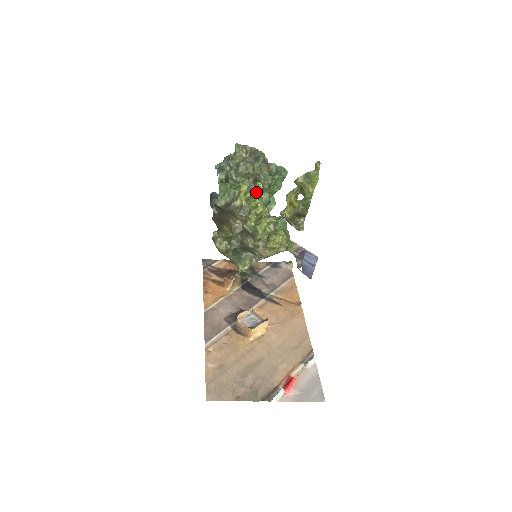
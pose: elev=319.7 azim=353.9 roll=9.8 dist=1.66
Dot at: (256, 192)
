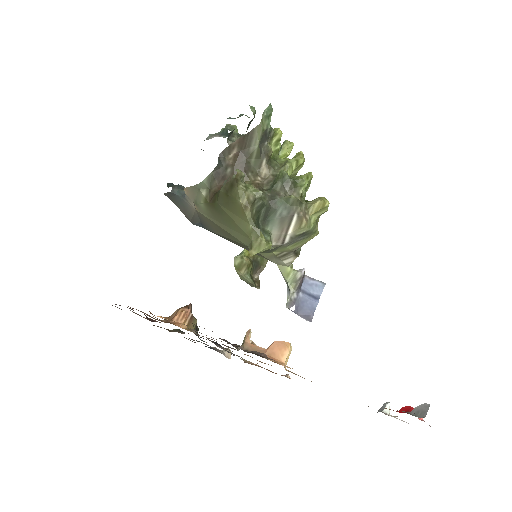
Dot at: (280, 154)
